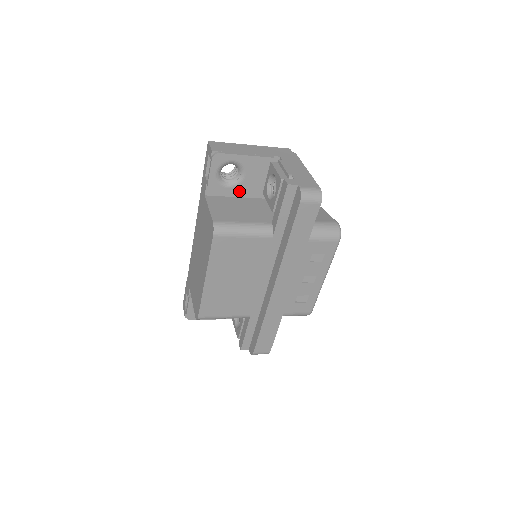
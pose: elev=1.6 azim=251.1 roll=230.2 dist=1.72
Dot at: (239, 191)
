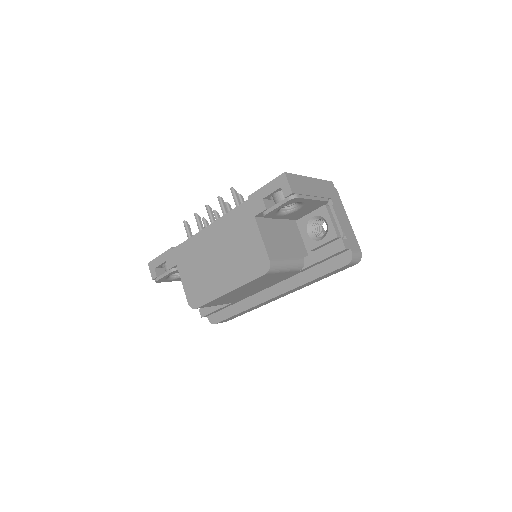
Dot at: (283, 217)
